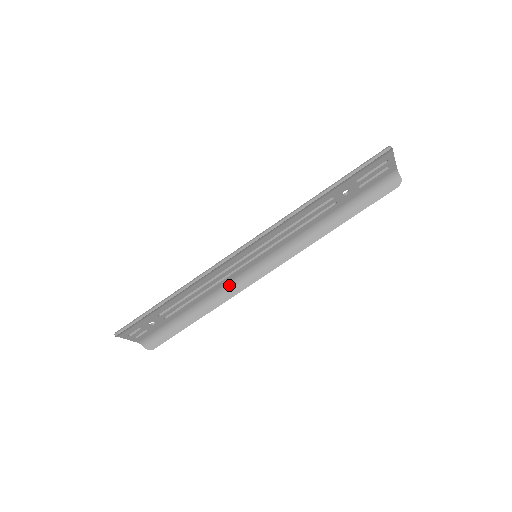
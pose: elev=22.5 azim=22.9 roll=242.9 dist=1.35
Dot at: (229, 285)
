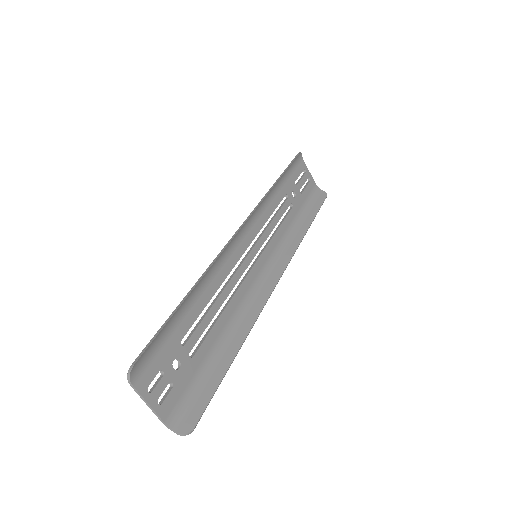
Dot at: (246, 303)
